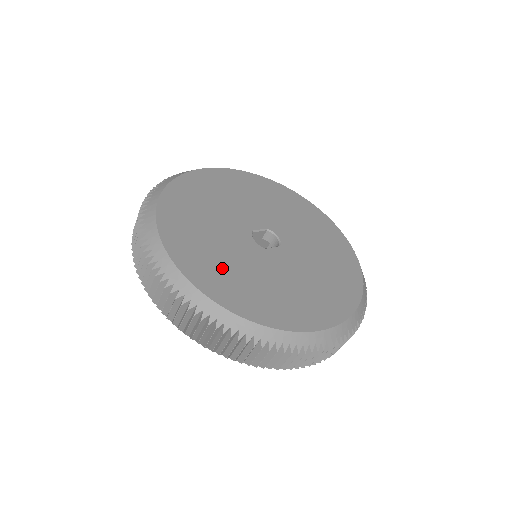
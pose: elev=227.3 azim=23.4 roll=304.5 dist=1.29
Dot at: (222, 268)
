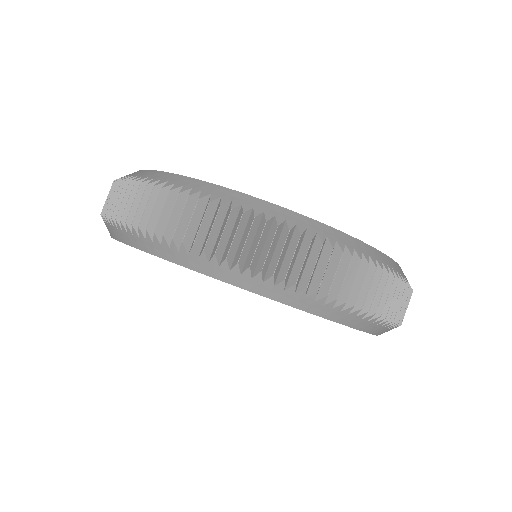
Dot at: occluded
